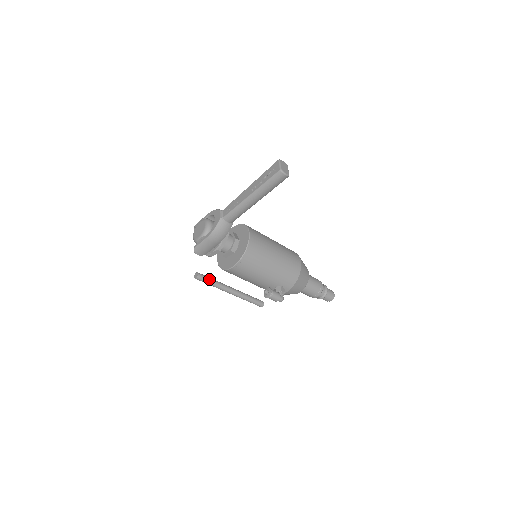
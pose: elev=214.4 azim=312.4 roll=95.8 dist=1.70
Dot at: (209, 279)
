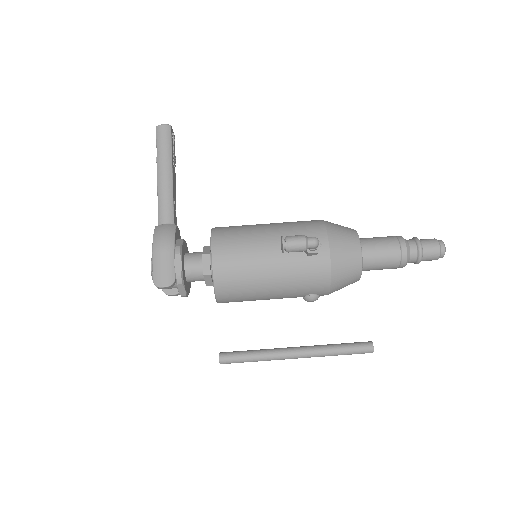
Dot at: (242, 351)
